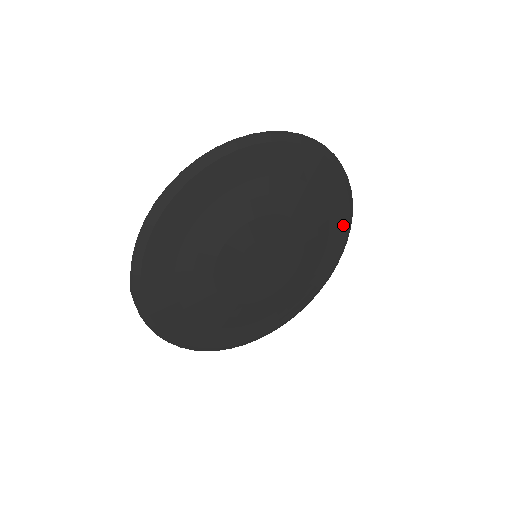
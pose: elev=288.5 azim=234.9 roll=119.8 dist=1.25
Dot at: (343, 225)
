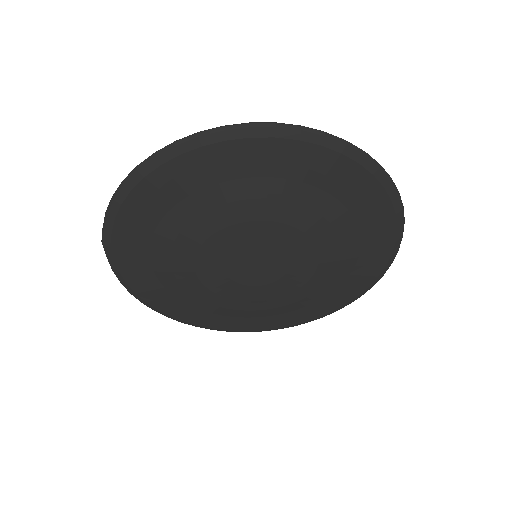
Dot at: (380, 259)
